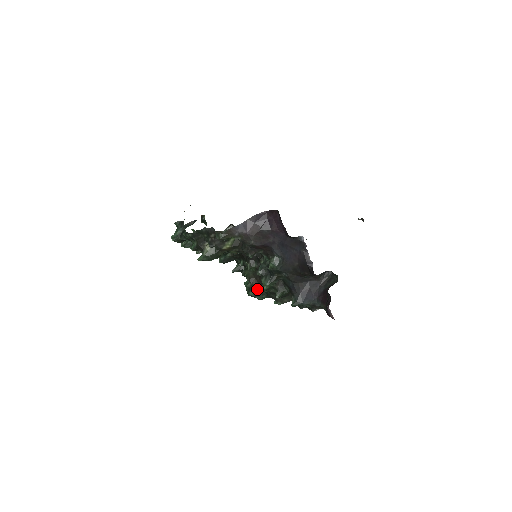
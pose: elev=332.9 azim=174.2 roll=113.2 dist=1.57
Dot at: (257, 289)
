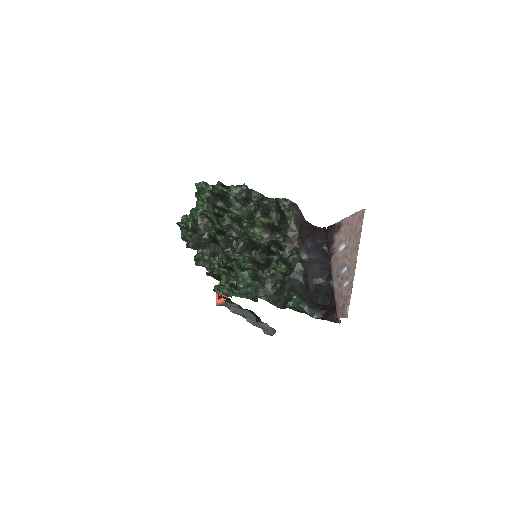
Dot at: (255, 272)
